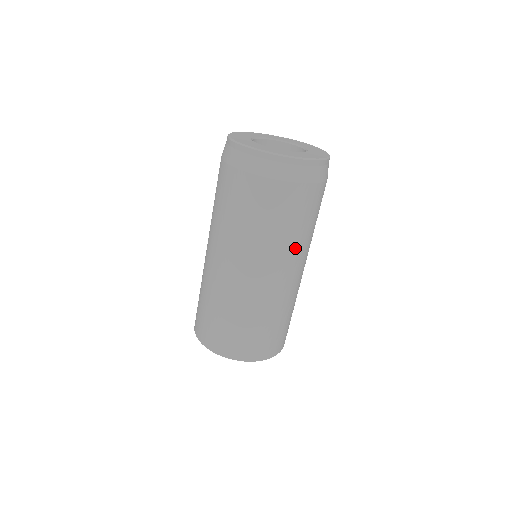
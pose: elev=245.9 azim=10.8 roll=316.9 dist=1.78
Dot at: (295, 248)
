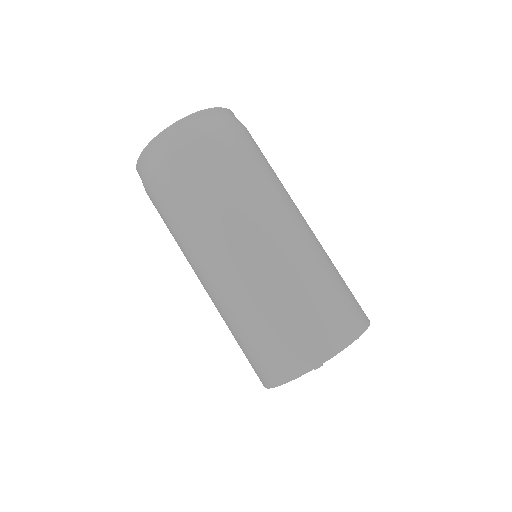
Dot at: (275, 191)
